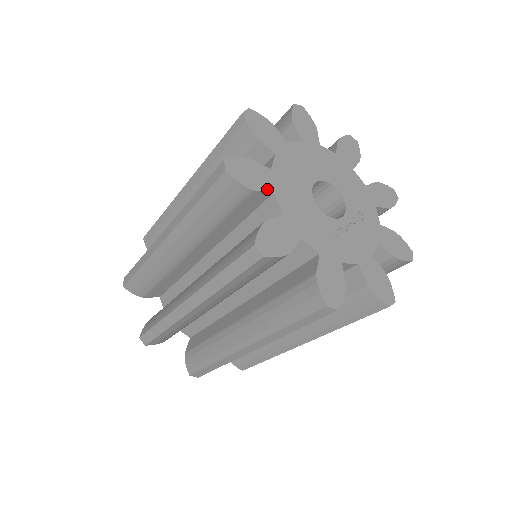
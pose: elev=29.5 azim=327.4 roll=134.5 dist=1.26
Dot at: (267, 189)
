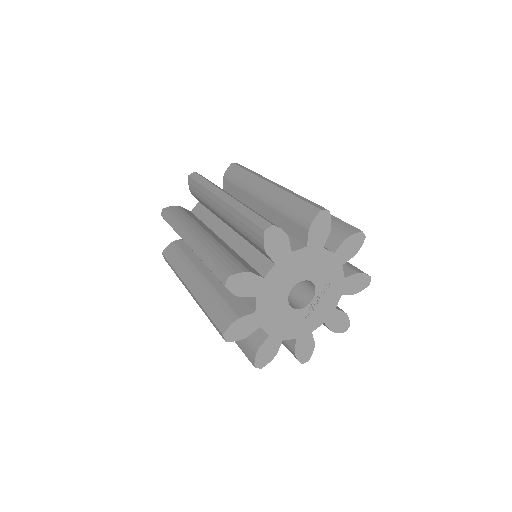
Dot at: (255, 329)
